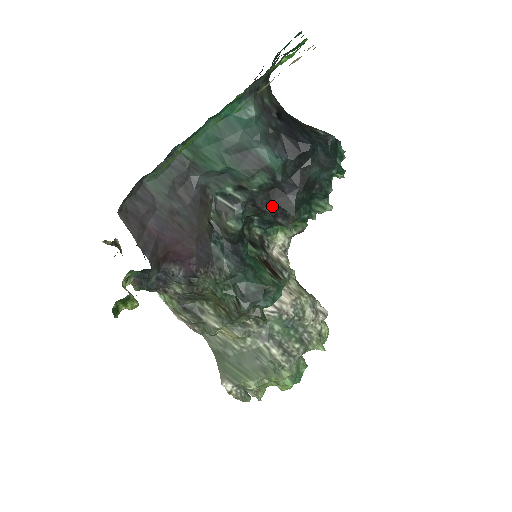
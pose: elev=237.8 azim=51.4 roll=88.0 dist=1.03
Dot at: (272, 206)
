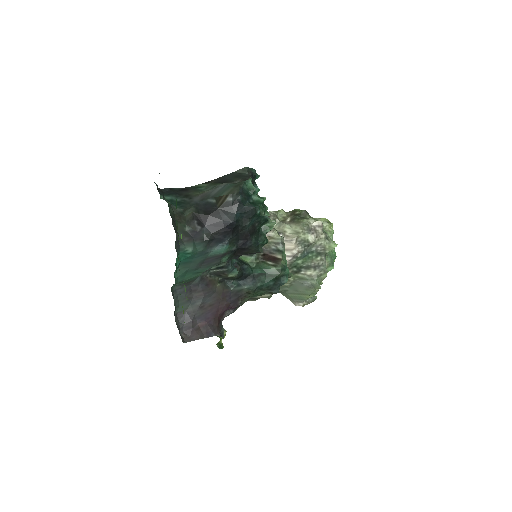
Dot at: (243, 254)
